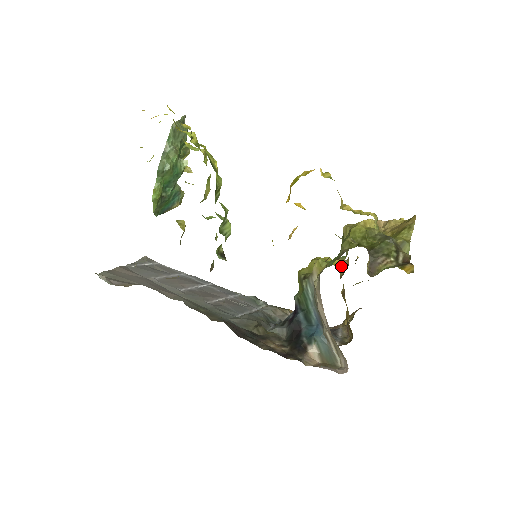
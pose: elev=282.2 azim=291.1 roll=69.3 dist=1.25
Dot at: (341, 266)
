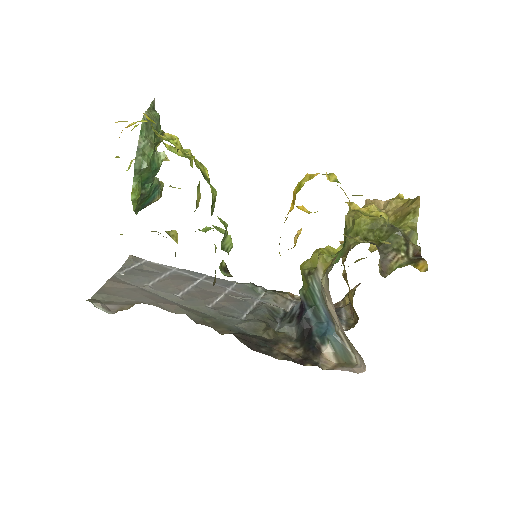
Dot at: occluded
